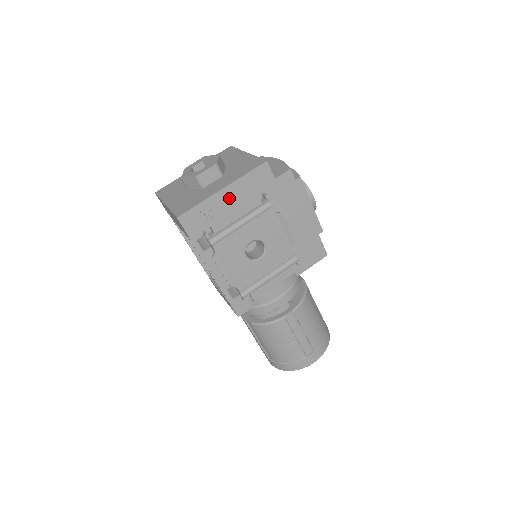
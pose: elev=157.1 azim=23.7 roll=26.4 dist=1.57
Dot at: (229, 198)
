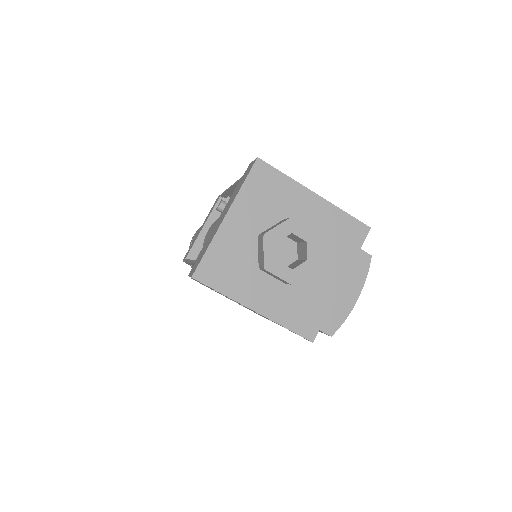
Dot at: (252, 310)
